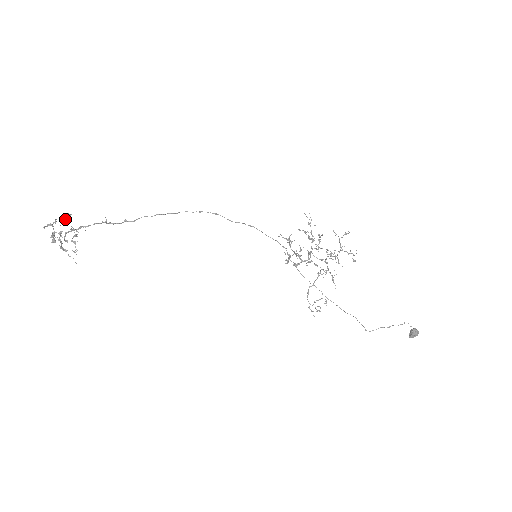
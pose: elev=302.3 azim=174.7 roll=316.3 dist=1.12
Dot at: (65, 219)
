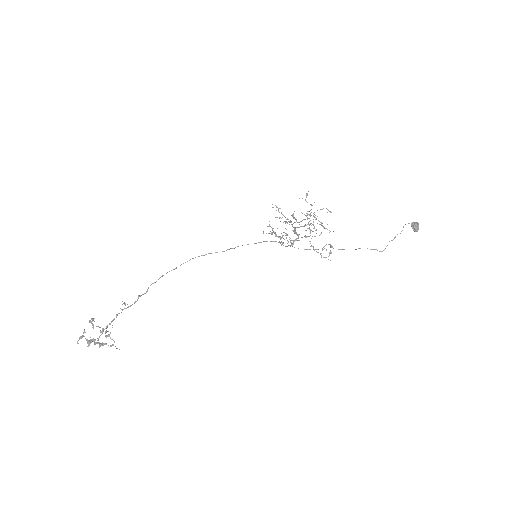
Dot at: (91, 322)
